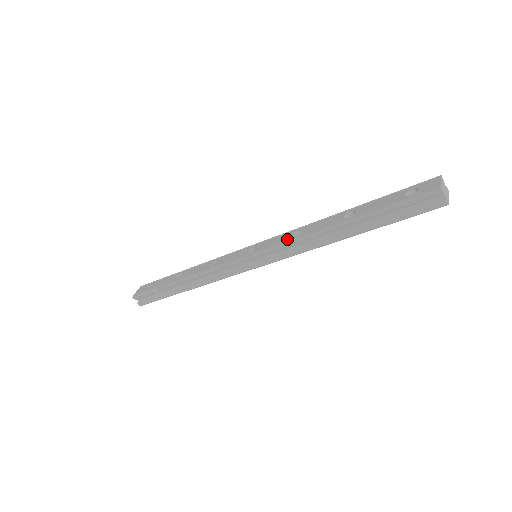
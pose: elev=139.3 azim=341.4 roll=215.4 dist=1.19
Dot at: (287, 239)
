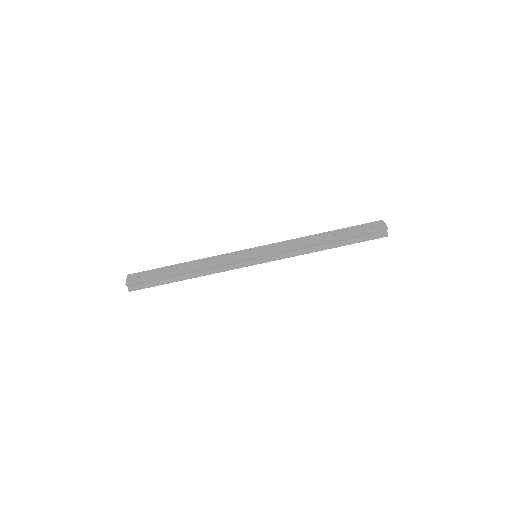
Dot at: (287, 246)
